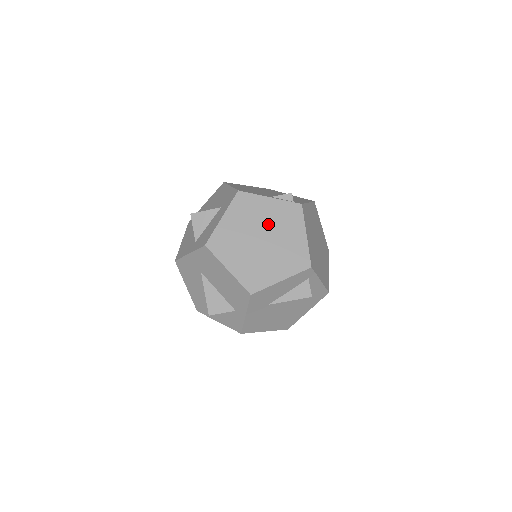
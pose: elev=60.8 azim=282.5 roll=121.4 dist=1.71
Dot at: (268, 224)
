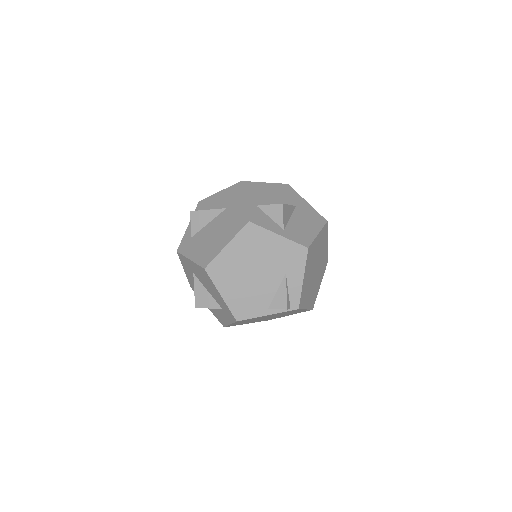
Dot at: (271, 316)
